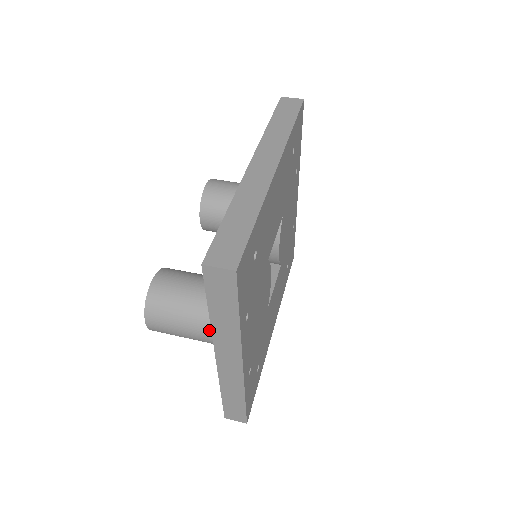
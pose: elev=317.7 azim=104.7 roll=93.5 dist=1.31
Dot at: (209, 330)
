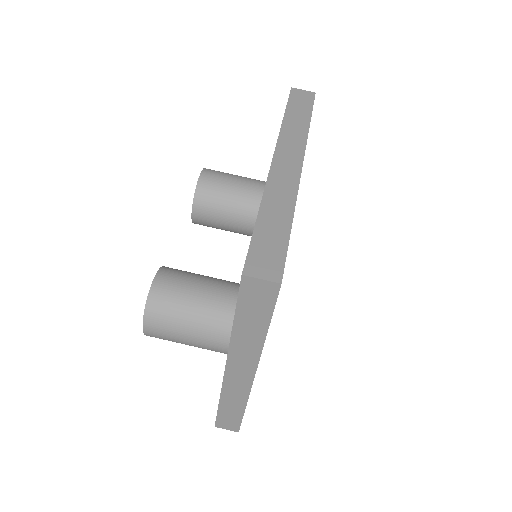
Dot at: (217, 338)
